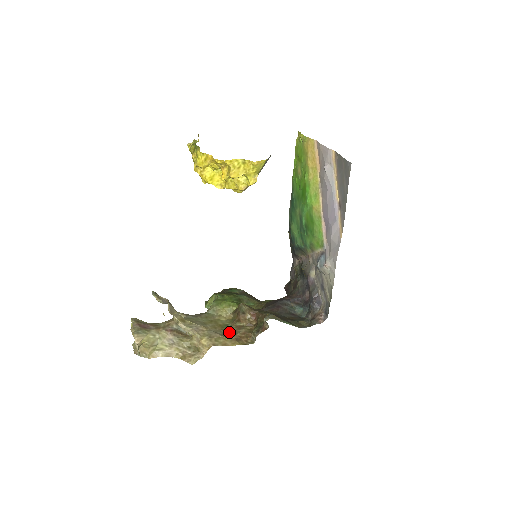
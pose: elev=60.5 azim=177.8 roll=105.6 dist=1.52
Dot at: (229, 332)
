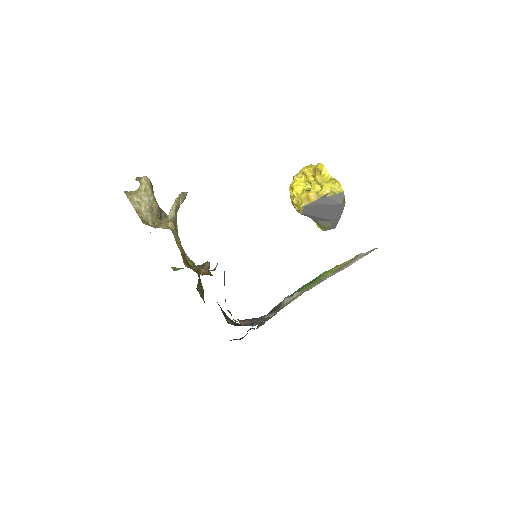
Dot at: occluded
